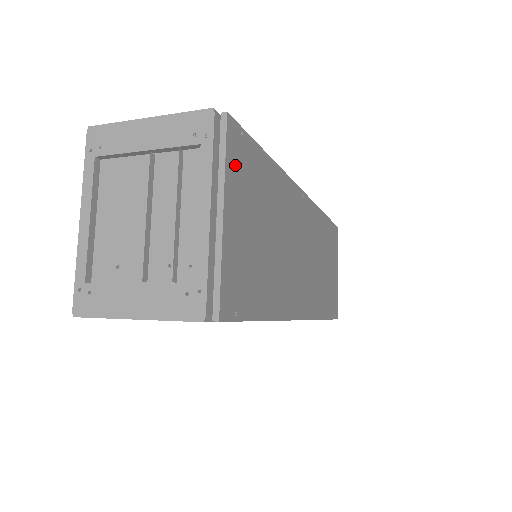
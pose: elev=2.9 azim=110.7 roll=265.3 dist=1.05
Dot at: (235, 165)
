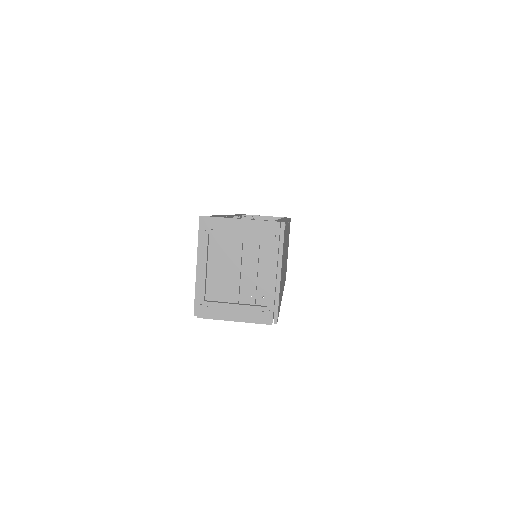
Dot at: (283, 245)
